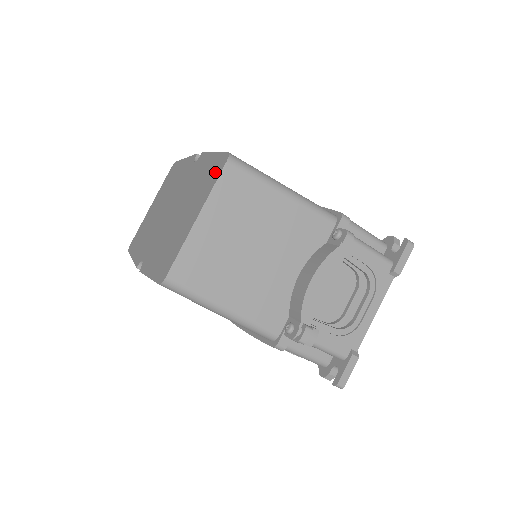
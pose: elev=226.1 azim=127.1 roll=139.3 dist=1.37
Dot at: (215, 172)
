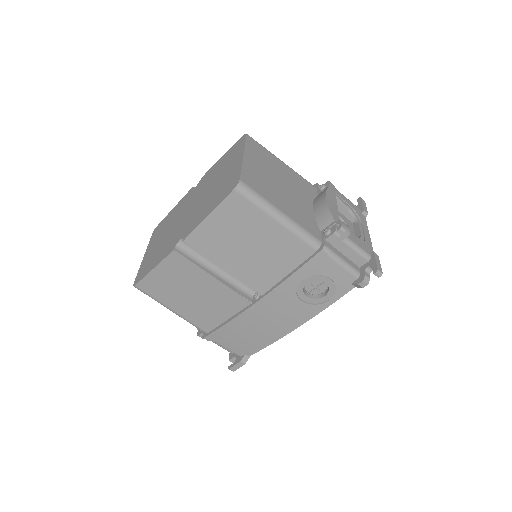
Dot at: (238, 146)
